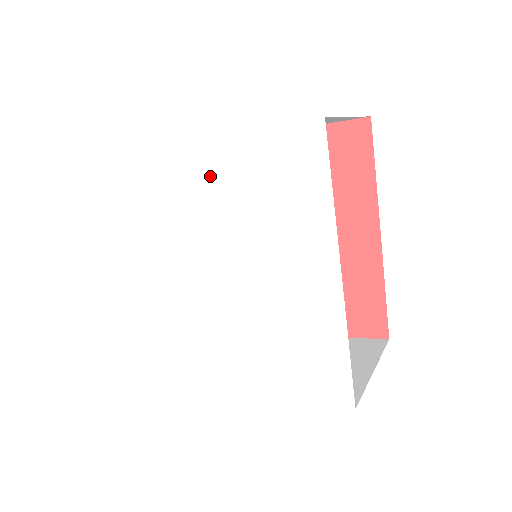
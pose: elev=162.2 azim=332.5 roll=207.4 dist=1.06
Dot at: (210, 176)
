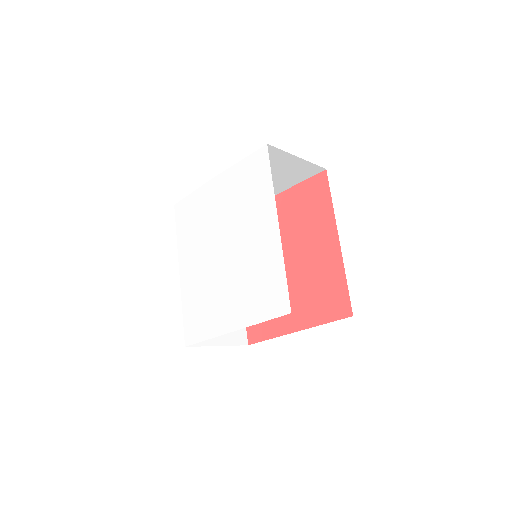
Dot at: (220, 193)
